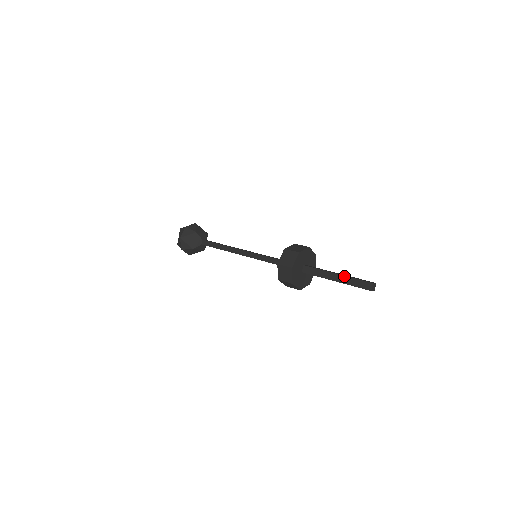
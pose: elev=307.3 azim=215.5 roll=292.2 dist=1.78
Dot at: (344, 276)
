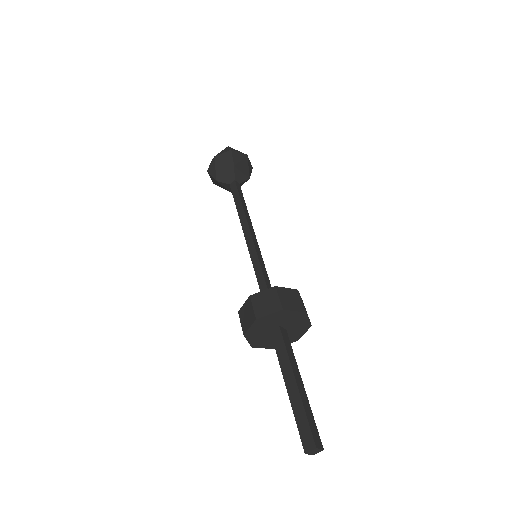
Dot at: (299, 396)
